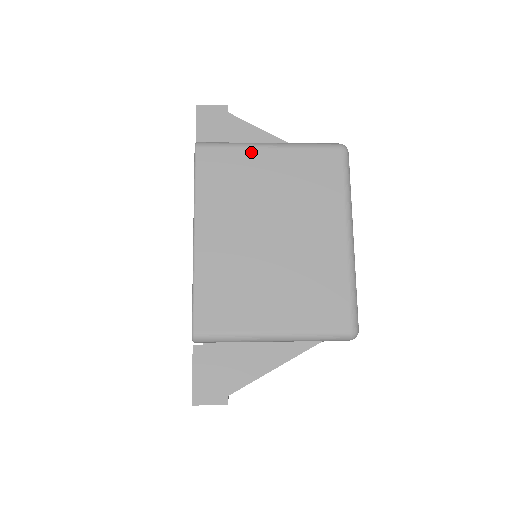
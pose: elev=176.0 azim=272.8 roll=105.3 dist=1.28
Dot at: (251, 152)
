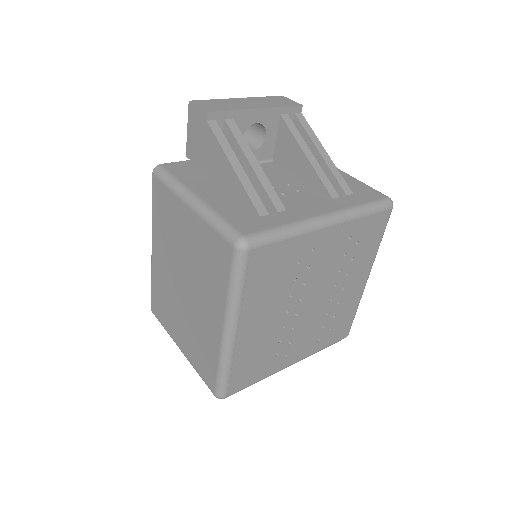
Dot at: (178, 202)
